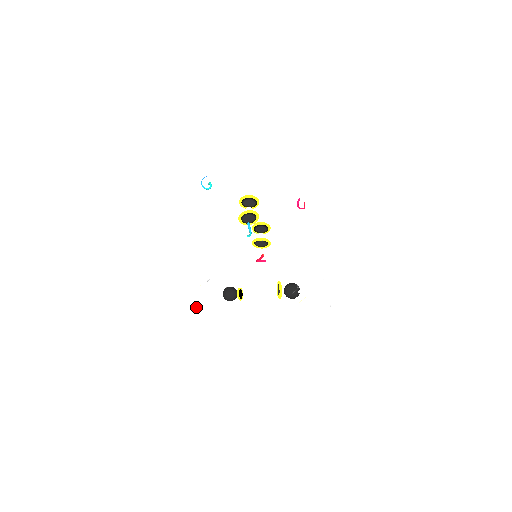
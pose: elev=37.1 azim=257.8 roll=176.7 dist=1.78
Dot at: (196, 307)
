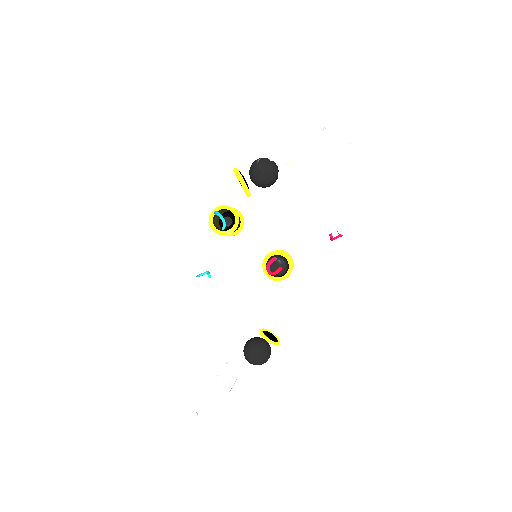
Dot at: (201, 393)
